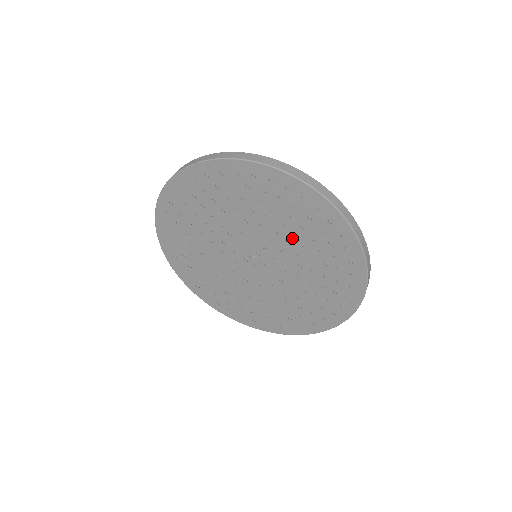
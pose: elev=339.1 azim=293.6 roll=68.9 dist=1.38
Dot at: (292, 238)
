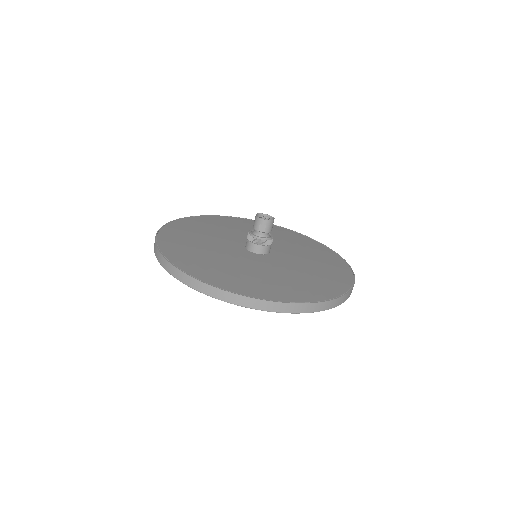
Dot at: occluded
